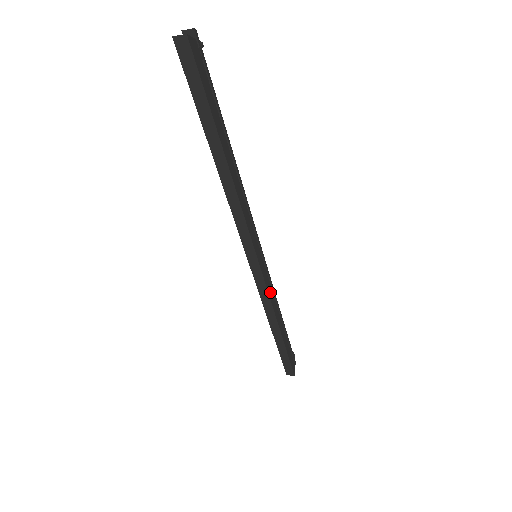
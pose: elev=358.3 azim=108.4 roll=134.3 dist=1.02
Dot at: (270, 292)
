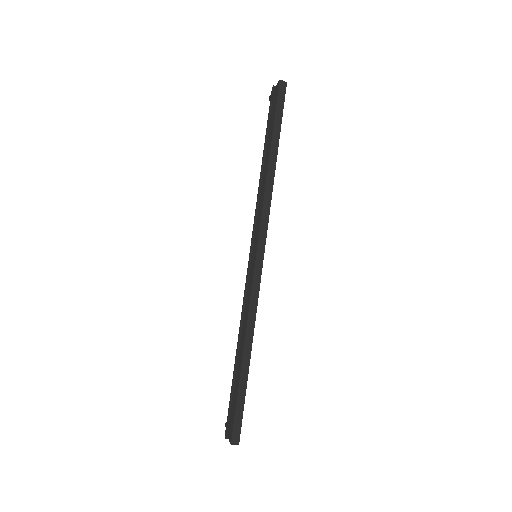
Dot at: (256, 299)
